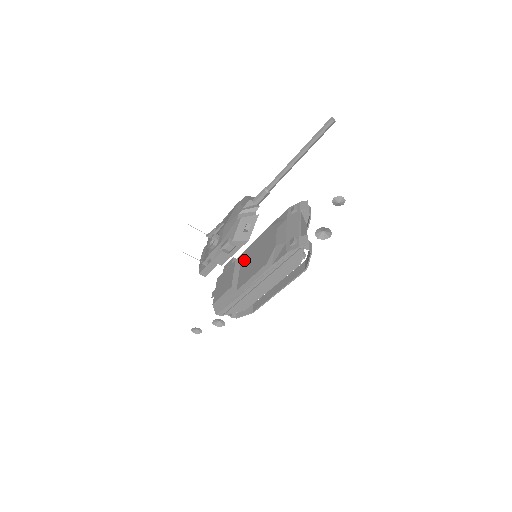
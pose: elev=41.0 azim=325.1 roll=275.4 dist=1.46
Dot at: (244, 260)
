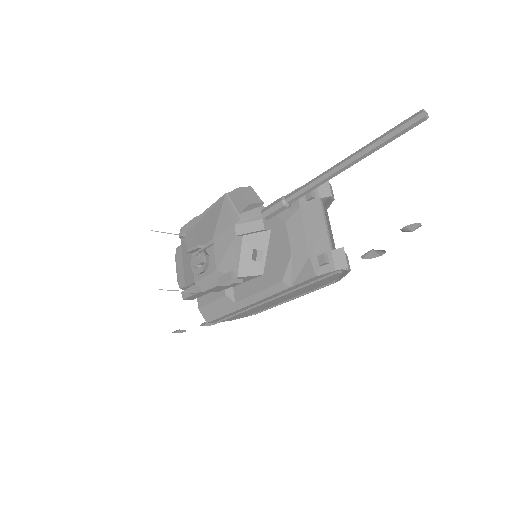
Dot at: occluded
